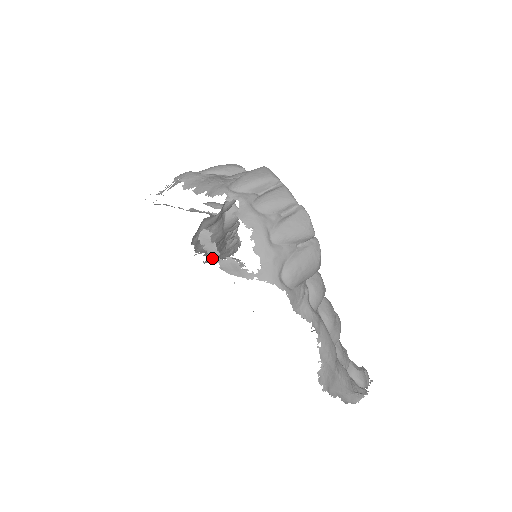
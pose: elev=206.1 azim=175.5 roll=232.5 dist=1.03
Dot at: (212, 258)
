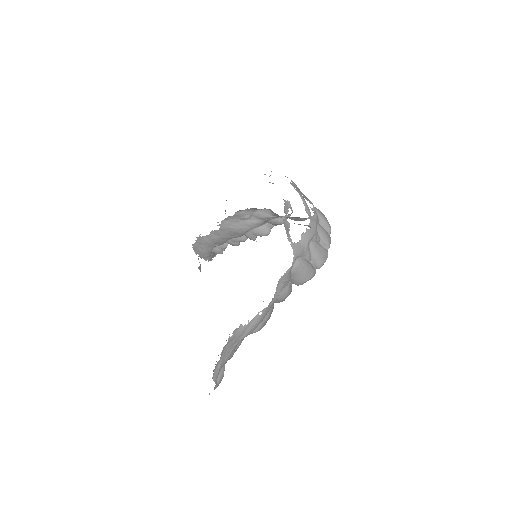
Dot at: (205, 240)
